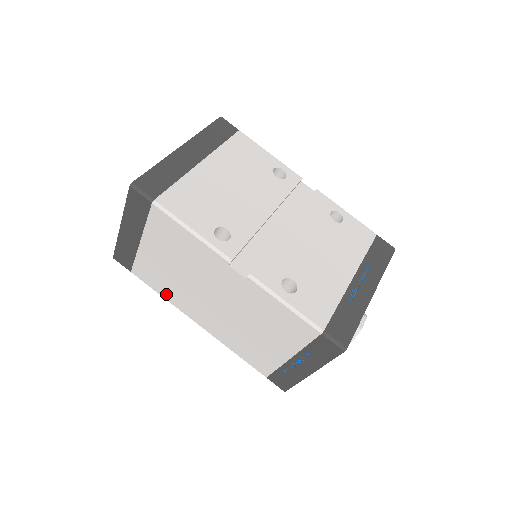
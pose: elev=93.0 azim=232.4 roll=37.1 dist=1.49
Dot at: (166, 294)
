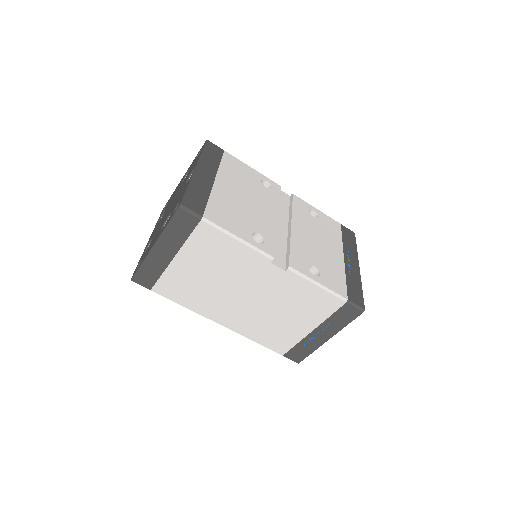
Dot at: (190, 303)
